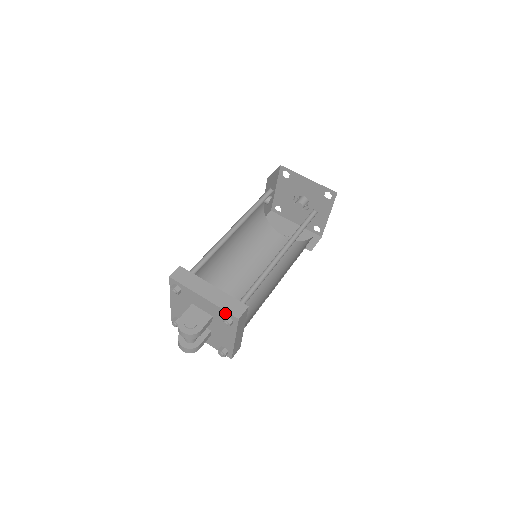
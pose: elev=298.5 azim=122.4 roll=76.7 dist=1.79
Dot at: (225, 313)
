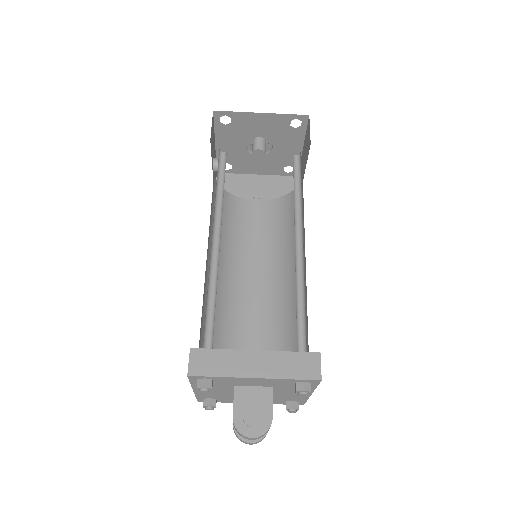
Dot at: (296, 381)
